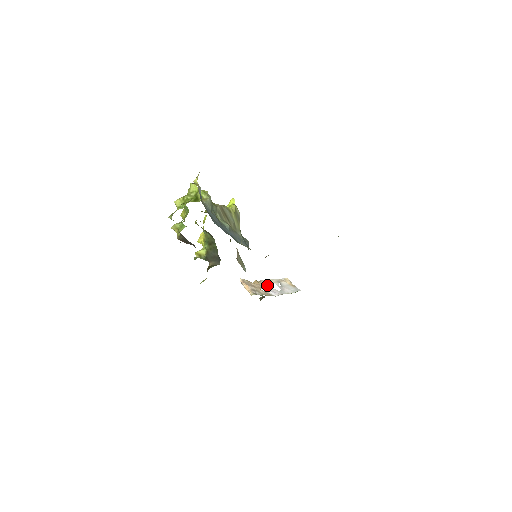
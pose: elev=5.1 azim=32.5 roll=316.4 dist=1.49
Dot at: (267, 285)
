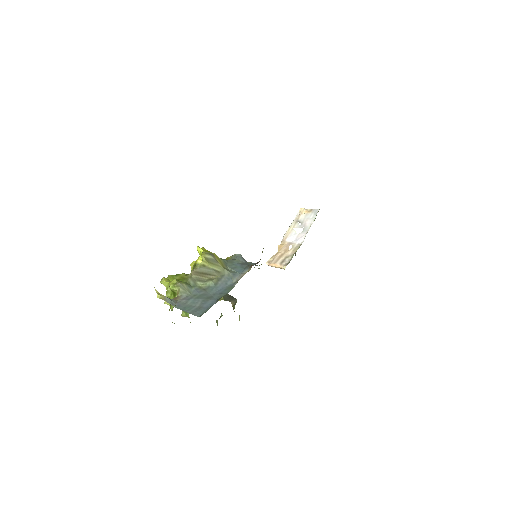
Dot at: (290, 238)
